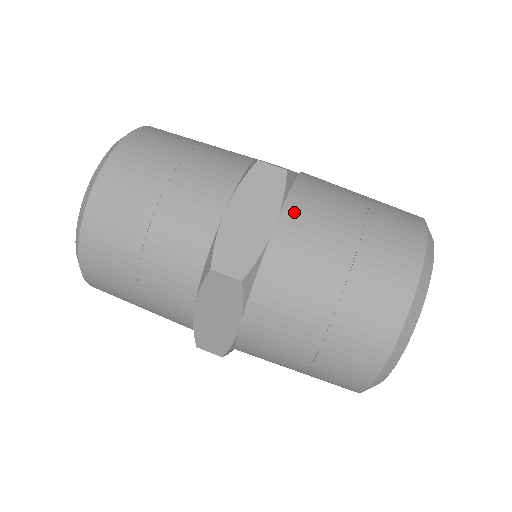
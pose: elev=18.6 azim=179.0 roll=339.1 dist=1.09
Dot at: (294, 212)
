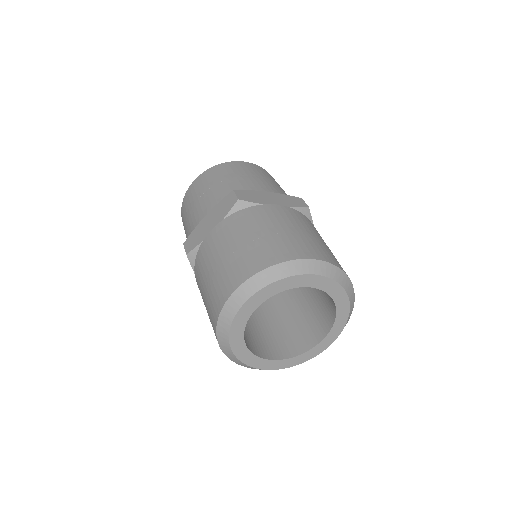
Dot at: (291, 211)
